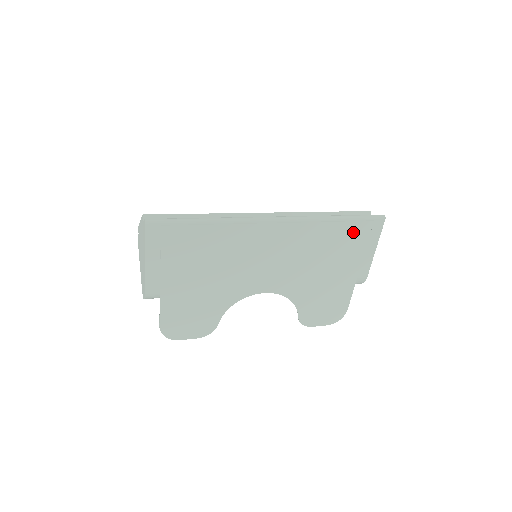
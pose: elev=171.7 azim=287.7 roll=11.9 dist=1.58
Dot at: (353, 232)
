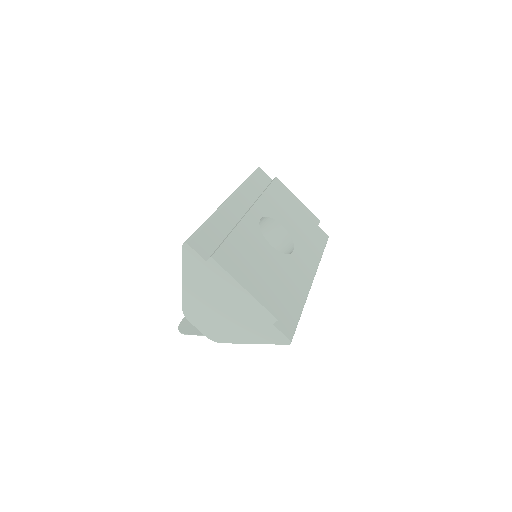
Dot at: occluded
